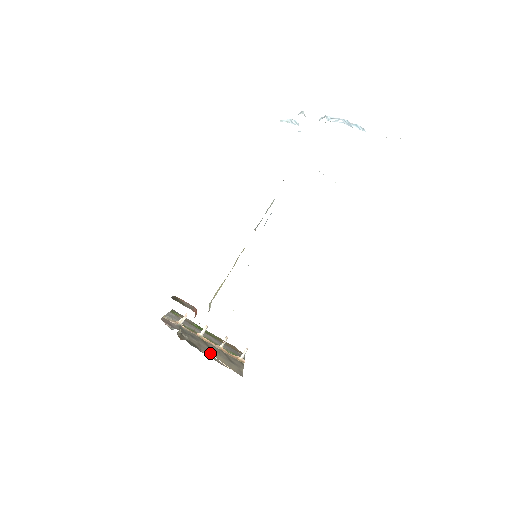
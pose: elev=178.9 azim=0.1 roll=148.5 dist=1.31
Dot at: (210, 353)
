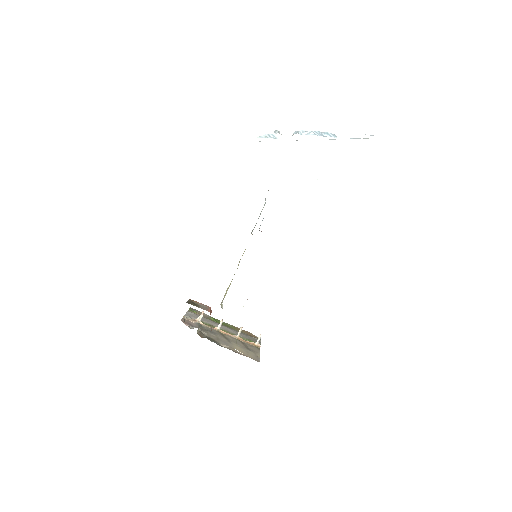
Dot at: (228, 345)
